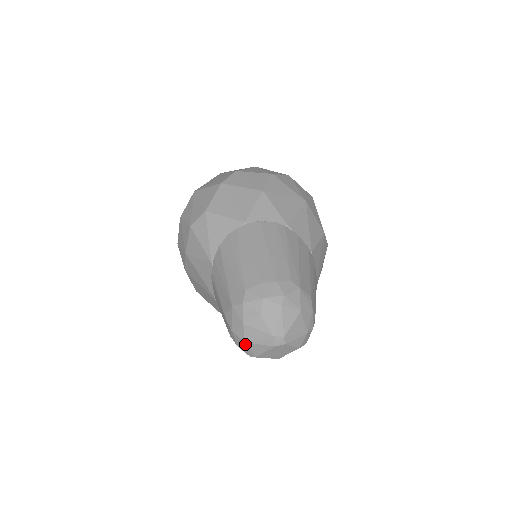
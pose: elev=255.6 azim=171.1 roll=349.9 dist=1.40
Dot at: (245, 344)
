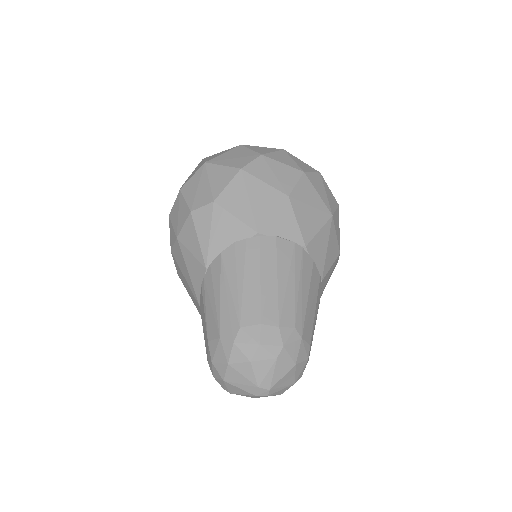
Dot at: (223, 382)
